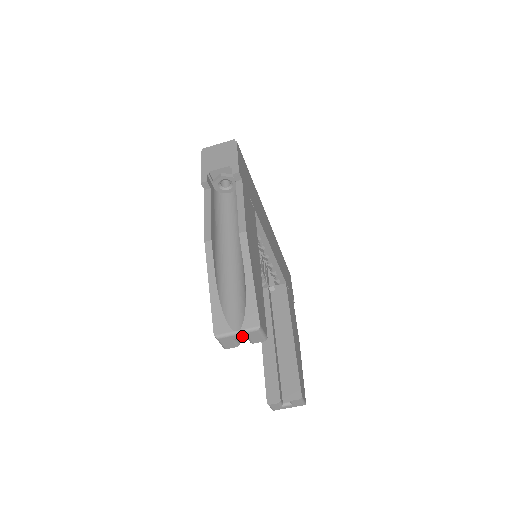
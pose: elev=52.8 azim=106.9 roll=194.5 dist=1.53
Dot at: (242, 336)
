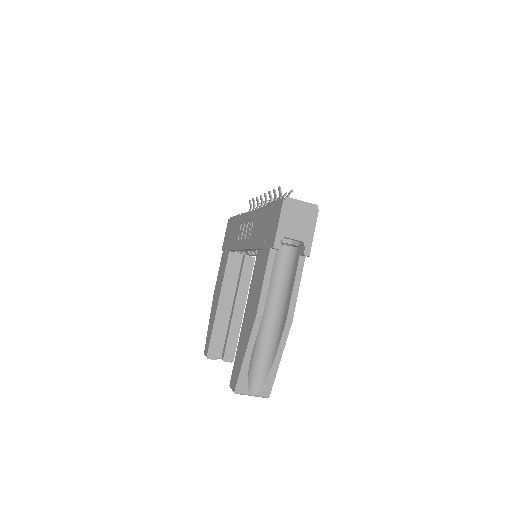
Dot at: (252, 395)
